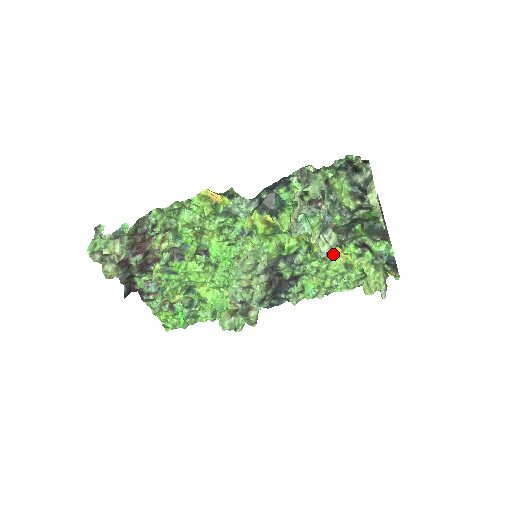
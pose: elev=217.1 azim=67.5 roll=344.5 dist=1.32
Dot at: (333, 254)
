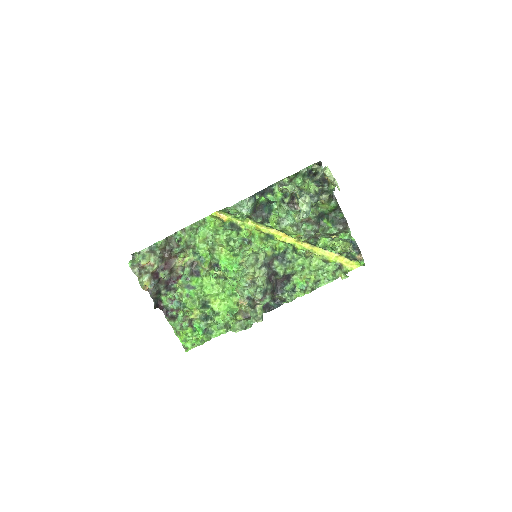
Dot at: (312, 254)
